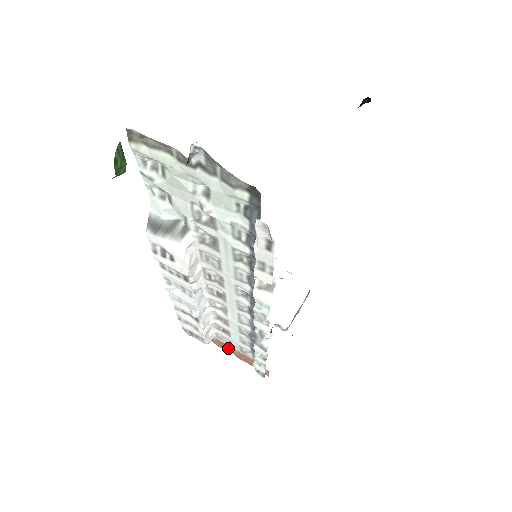
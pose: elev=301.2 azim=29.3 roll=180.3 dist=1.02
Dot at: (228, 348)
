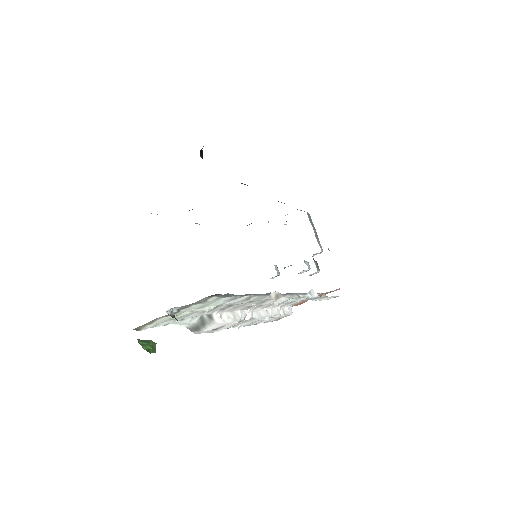
Dot at: occluded
